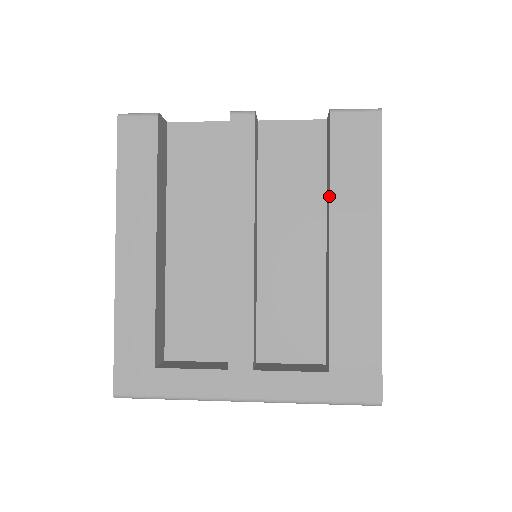
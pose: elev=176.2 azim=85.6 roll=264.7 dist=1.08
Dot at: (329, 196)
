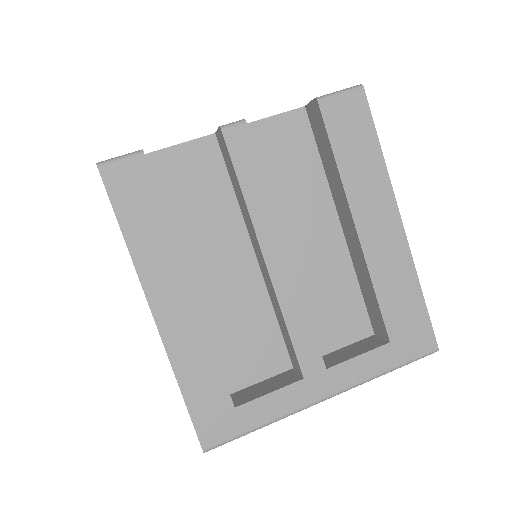
Dot at: (342, 184)
